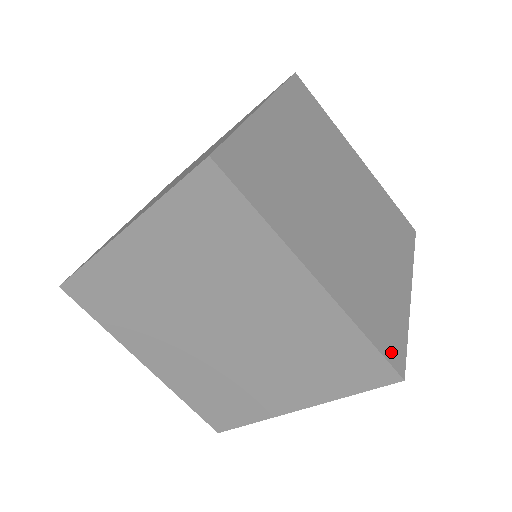
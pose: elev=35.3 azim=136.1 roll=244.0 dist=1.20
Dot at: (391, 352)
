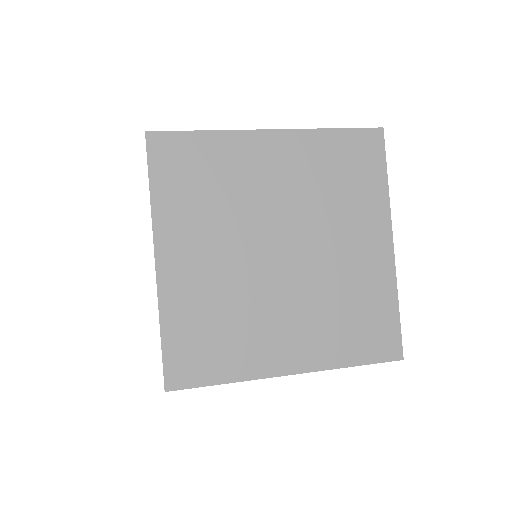
Dot at: occluded
